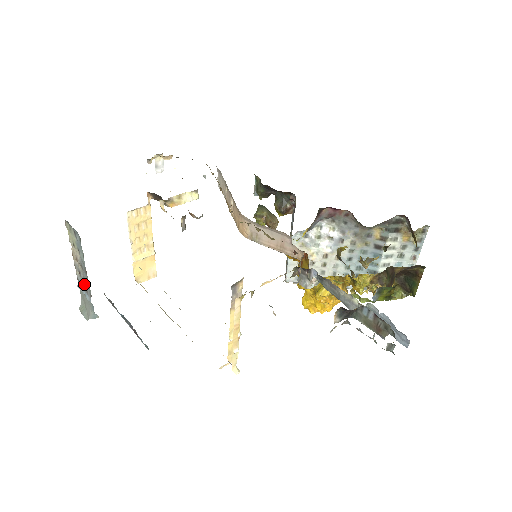
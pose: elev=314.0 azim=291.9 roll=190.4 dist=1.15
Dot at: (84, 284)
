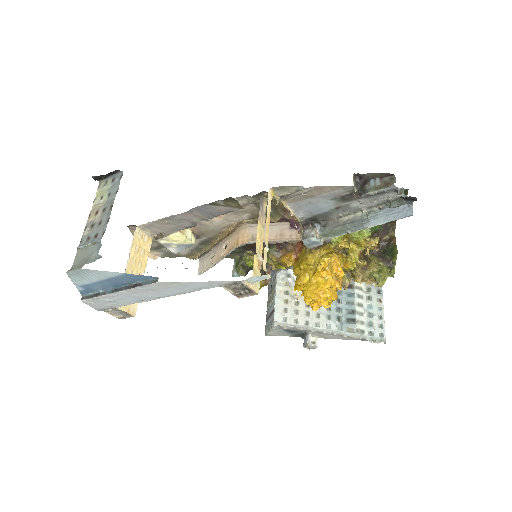
Dot at: (95, 231)
